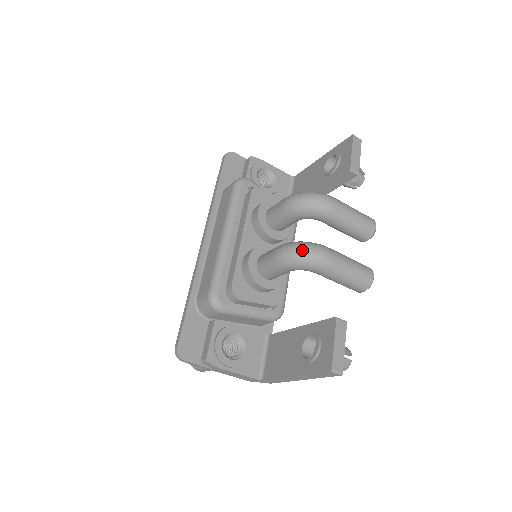
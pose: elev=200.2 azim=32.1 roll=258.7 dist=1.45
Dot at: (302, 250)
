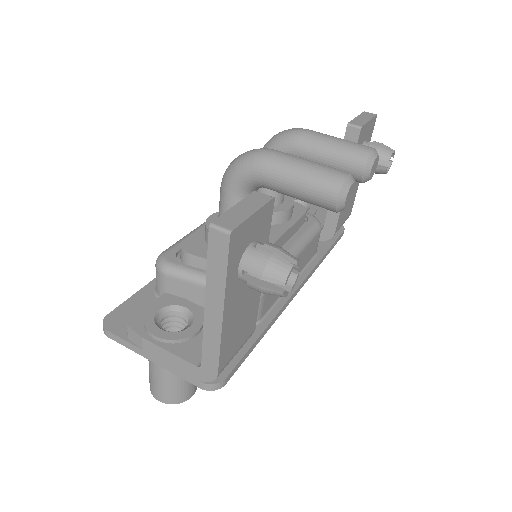
Dot at: (239, 155)
